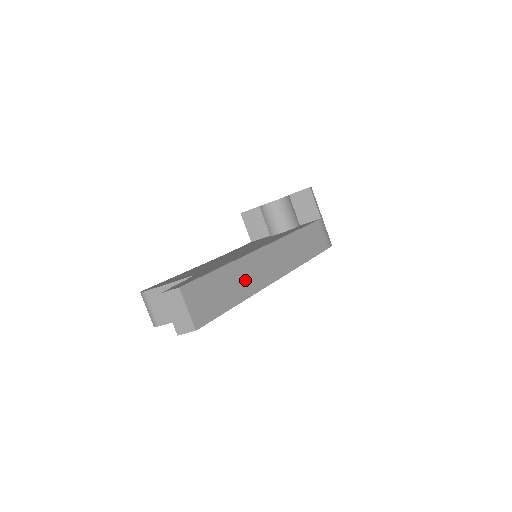
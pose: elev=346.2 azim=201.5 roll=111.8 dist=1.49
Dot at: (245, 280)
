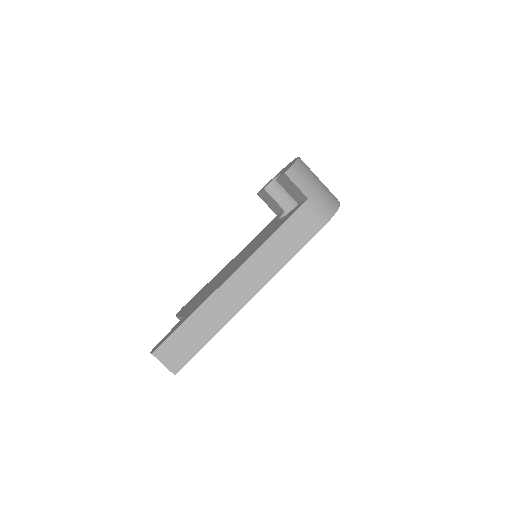
Dot at: (213, 318)
